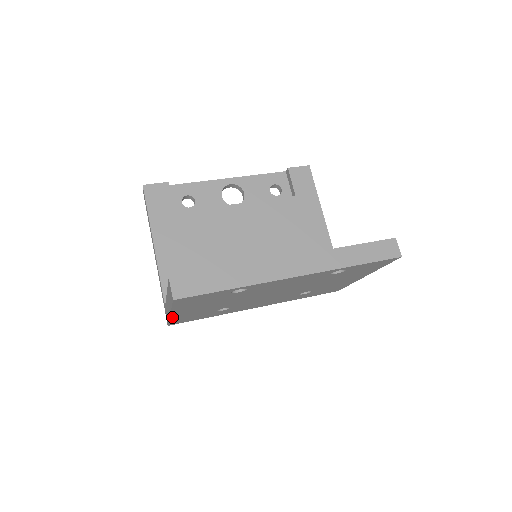
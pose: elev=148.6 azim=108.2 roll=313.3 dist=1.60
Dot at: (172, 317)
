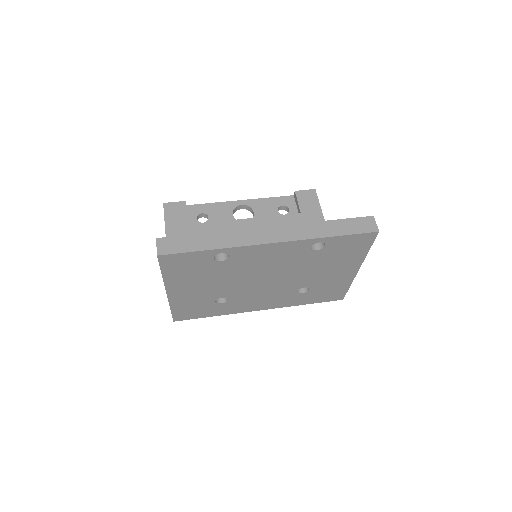
Dot at: (171, 300)
